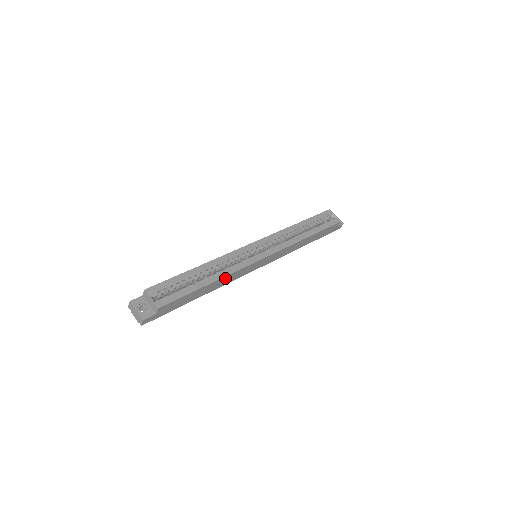
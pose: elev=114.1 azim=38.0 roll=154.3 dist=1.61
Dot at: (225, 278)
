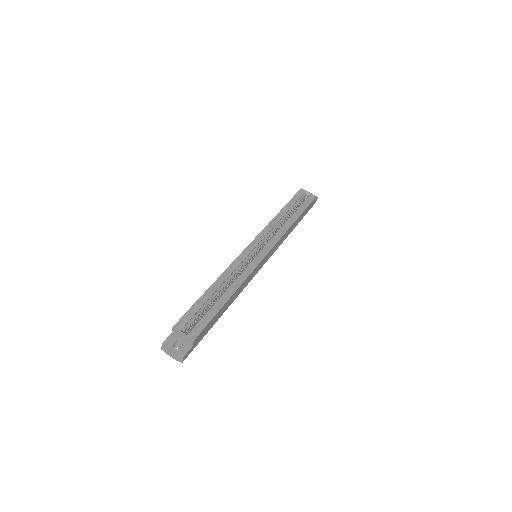
Dot at: (239, 288)
